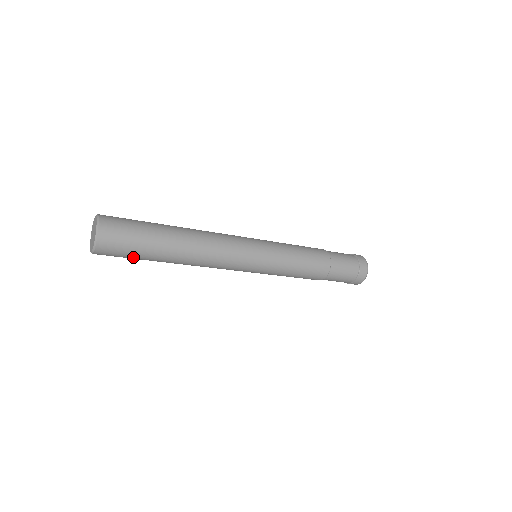
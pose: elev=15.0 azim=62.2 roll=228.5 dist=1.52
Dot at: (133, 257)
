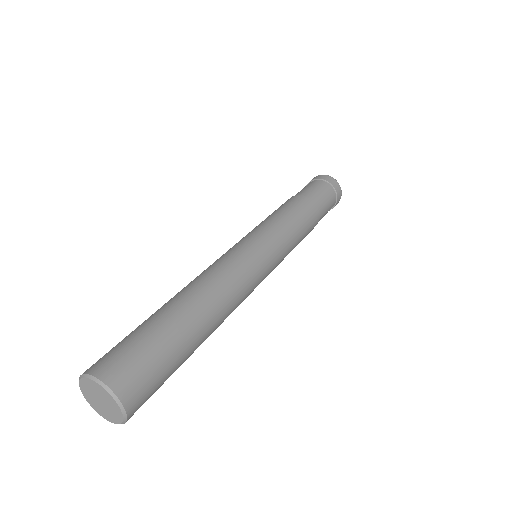
Dot at: occluded
